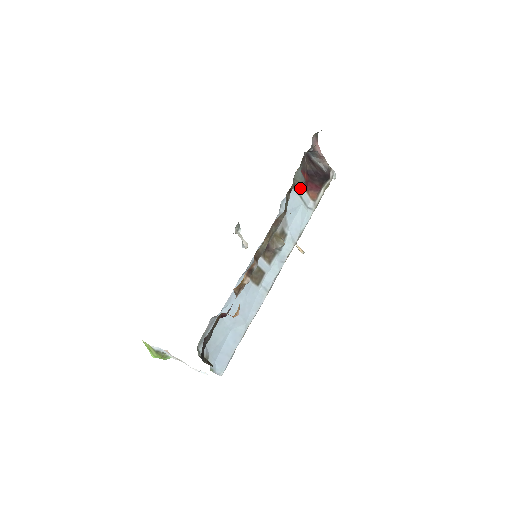
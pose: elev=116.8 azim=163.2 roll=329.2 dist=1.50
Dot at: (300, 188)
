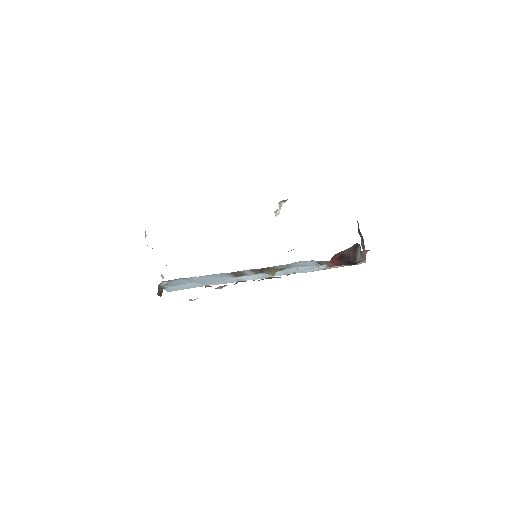
Dot at: occluded
